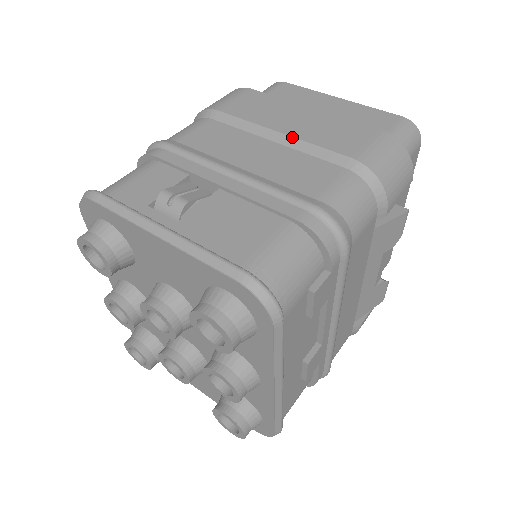
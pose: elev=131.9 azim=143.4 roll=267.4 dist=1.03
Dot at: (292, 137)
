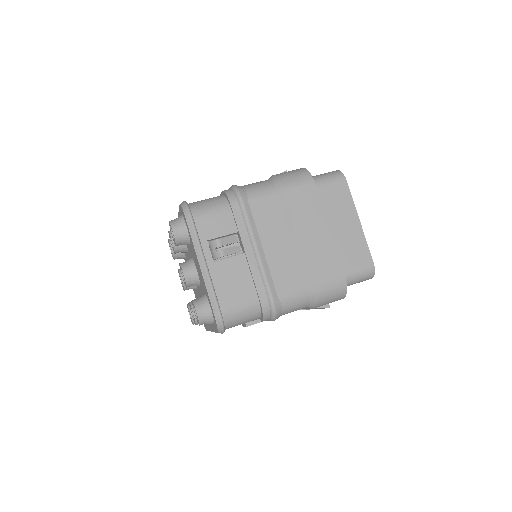
Dot at: (301, 246)
